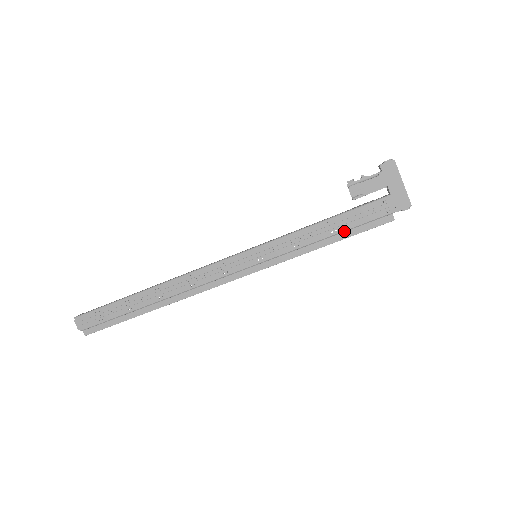
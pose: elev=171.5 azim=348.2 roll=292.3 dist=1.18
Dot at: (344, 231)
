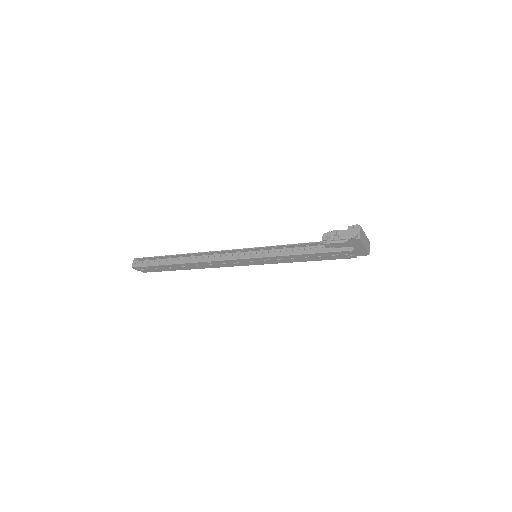
Dot at: (320, 258)
